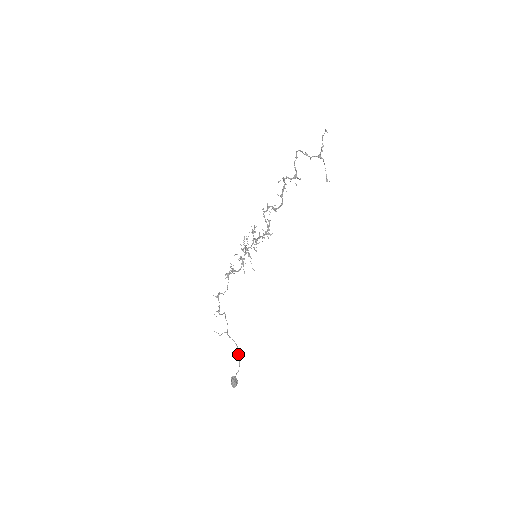
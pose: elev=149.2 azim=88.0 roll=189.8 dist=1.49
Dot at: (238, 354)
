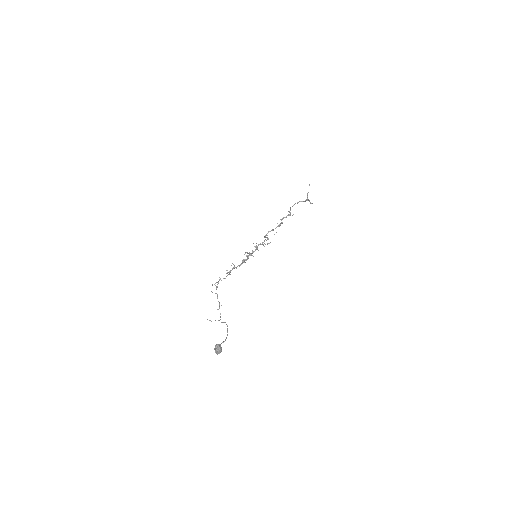
Dot at: (227, 329)
